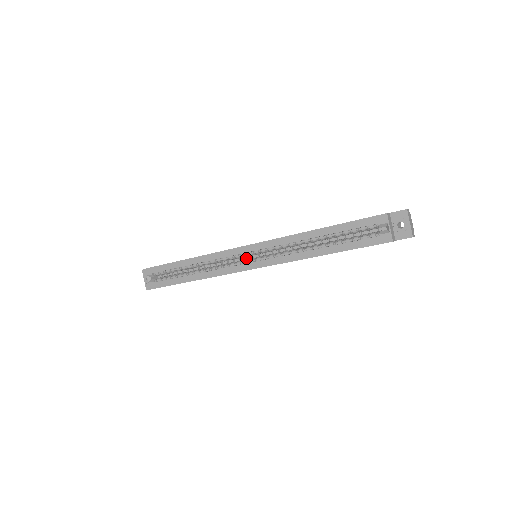
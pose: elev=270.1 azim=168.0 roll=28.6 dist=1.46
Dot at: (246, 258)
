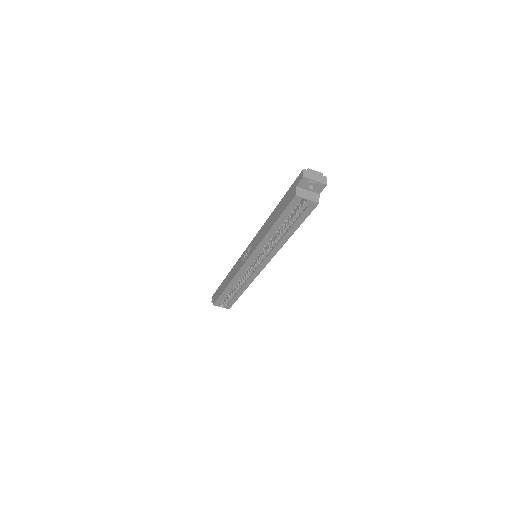
Dot at: occluded
